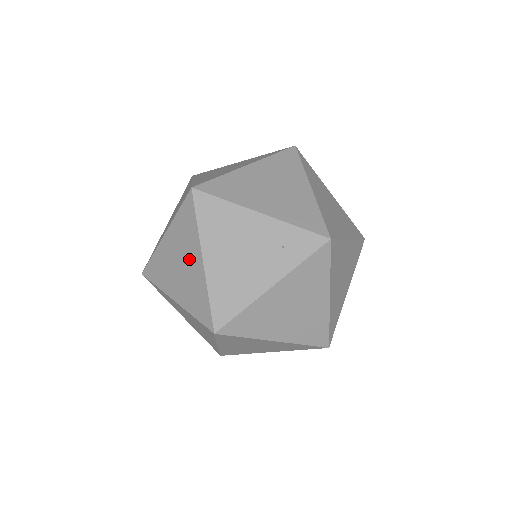
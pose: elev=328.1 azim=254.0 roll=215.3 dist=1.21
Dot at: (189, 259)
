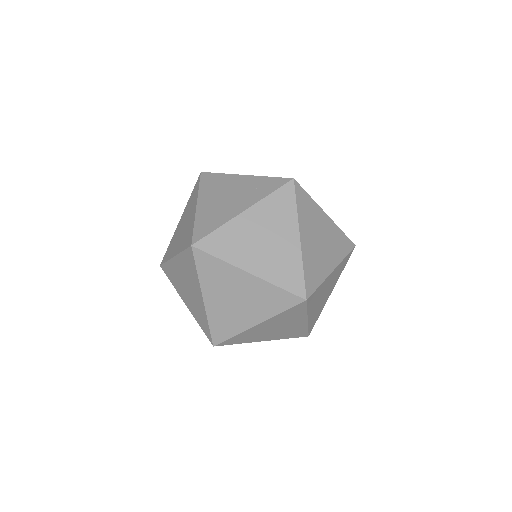
Dot at: (189, 215)
